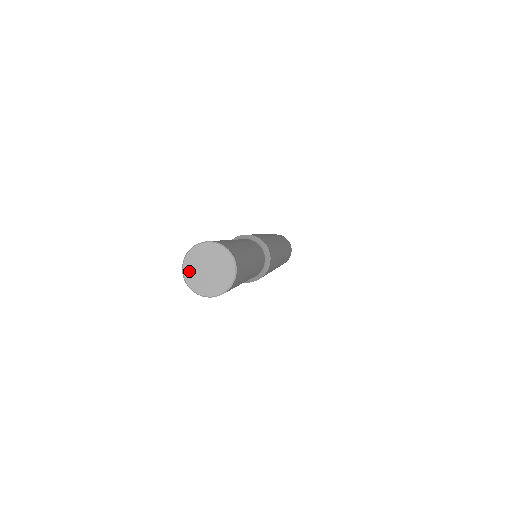
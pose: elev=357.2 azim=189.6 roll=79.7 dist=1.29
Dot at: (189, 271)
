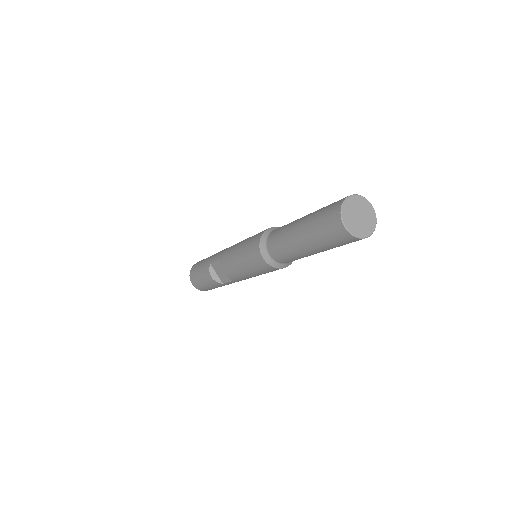
Dot at: (352, 228)
